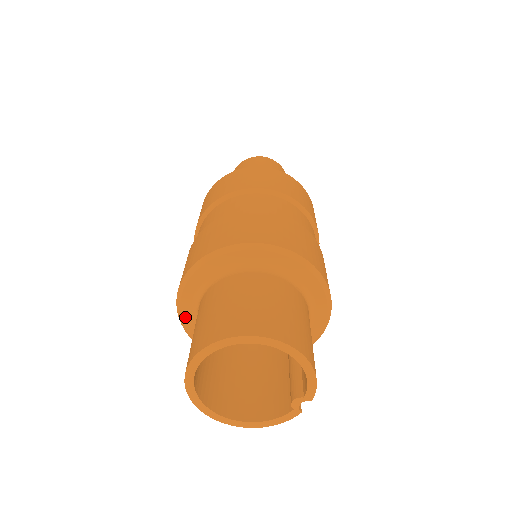
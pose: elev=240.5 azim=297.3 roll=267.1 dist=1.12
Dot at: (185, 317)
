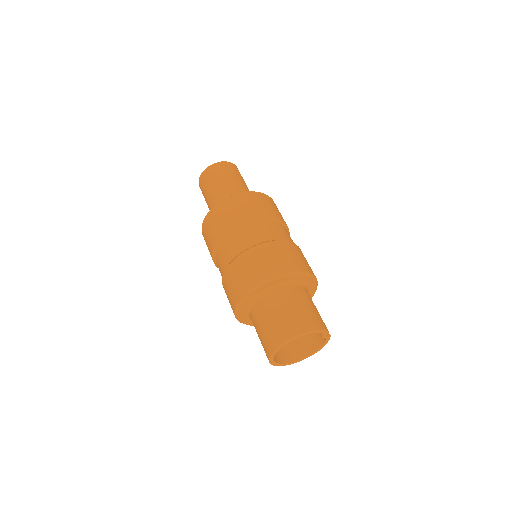
Dot at: occluded
